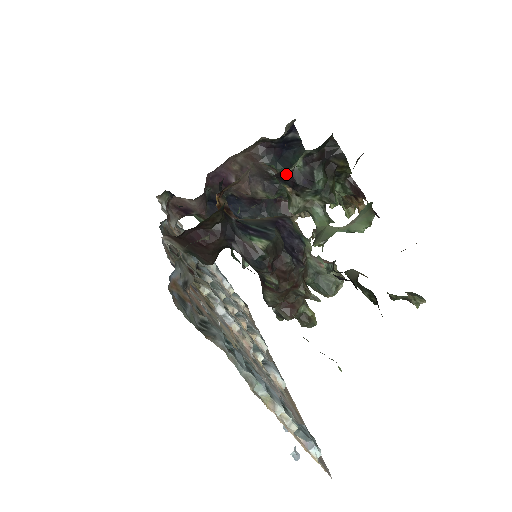
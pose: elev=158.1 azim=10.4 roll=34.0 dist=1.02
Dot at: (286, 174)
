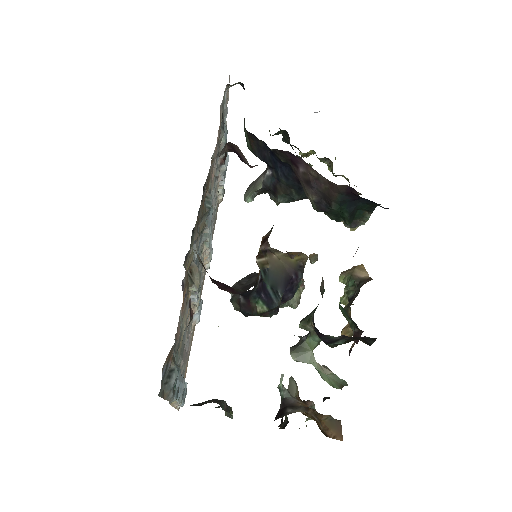
Dot at: occluded
